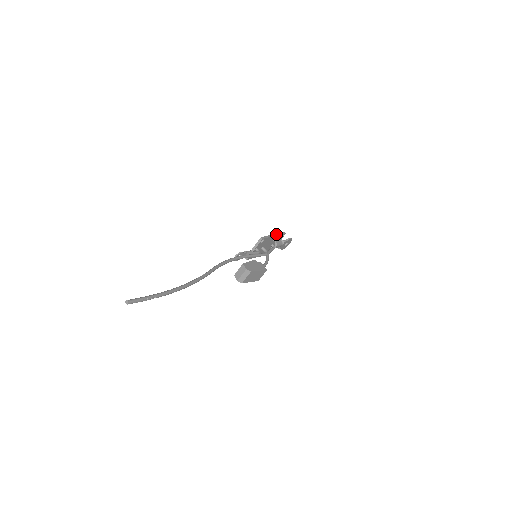
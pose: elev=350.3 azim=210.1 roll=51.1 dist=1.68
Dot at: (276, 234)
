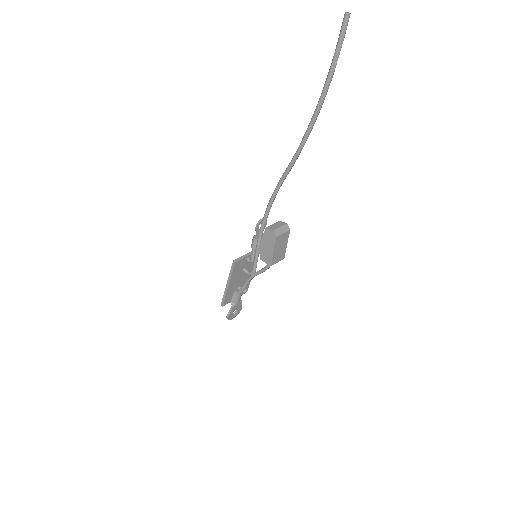
Dot at: occluded
